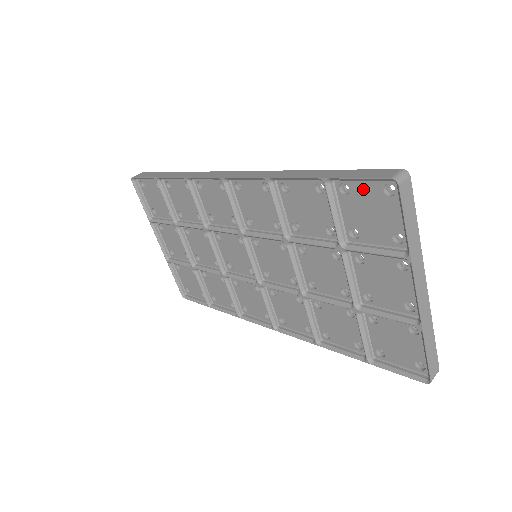
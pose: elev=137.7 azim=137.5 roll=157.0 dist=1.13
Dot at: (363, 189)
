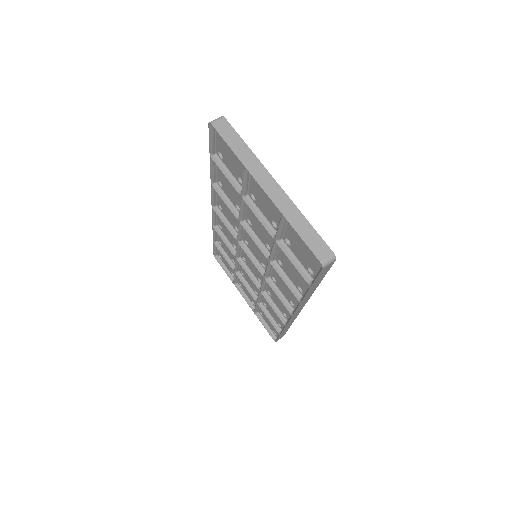
Dot at: (220, 145)
